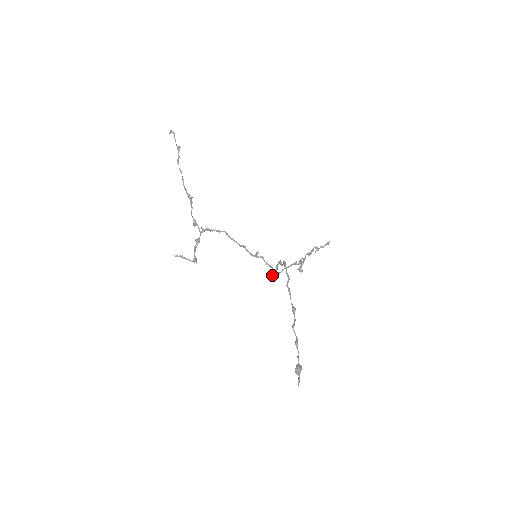
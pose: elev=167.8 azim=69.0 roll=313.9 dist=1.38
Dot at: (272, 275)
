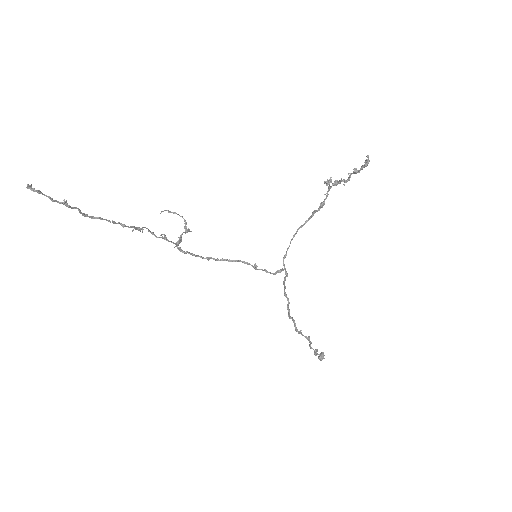
Dot at: (283, 264)
